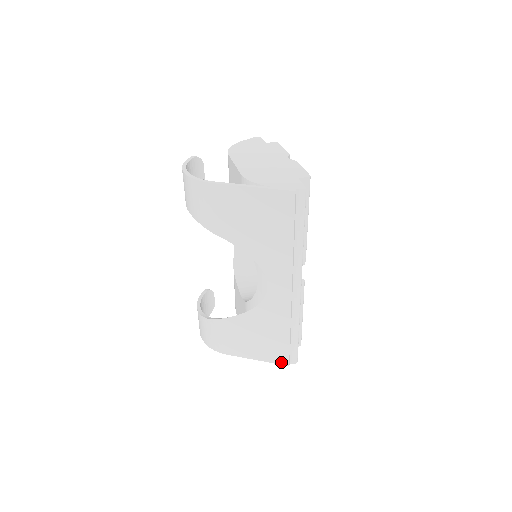
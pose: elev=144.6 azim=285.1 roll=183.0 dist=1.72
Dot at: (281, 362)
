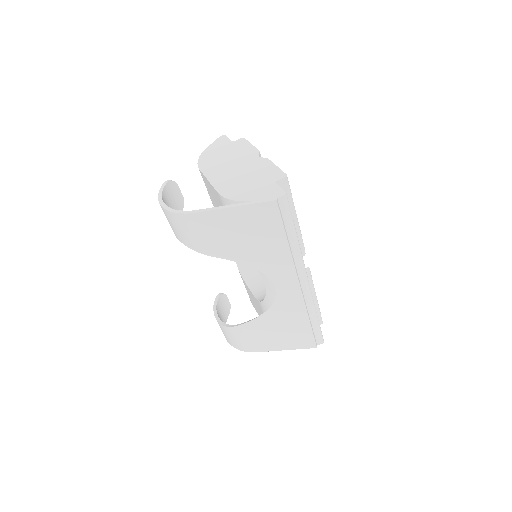
Dot at: (309, 346)
